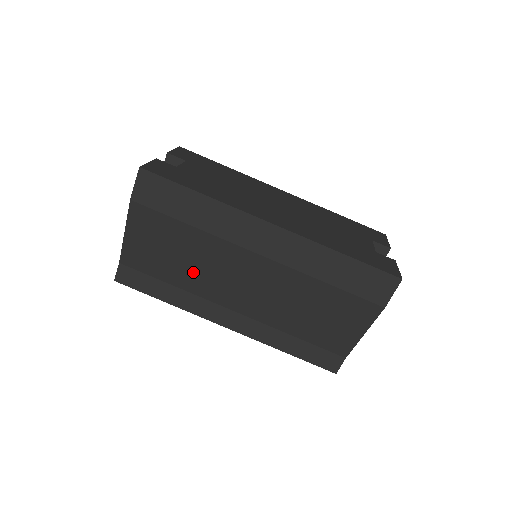
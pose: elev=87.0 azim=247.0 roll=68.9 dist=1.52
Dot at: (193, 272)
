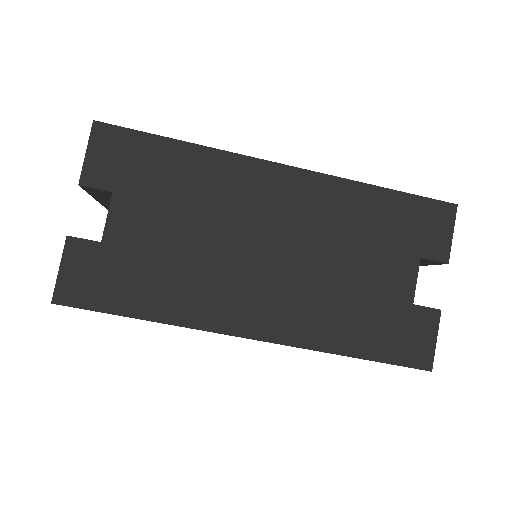
Dot at: occluded
